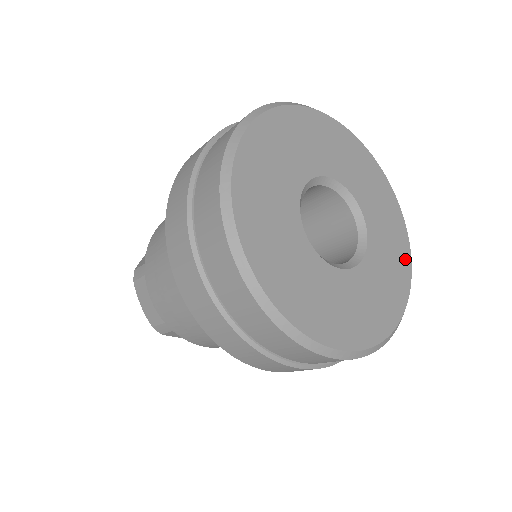
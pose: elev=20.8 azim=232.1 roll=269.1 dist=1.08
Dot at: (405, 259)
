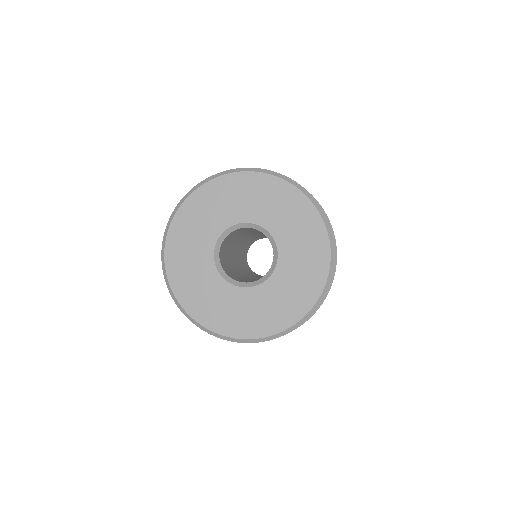
Dot at: (321, 266)
